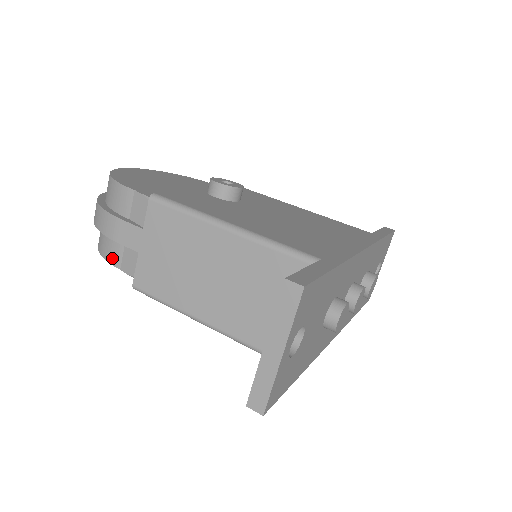
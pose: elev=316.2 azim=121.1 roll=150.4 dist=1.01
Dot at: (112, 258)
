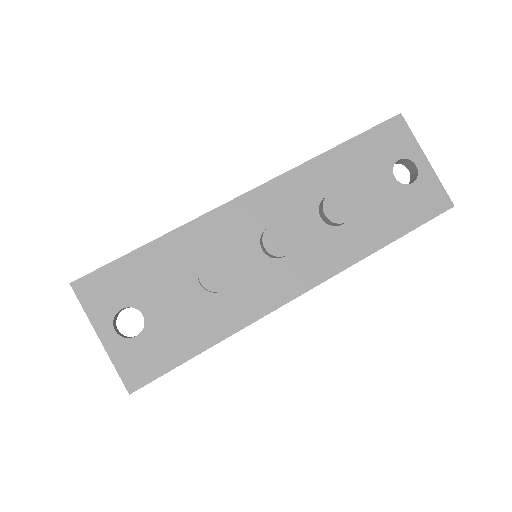
Dot at: occluded
